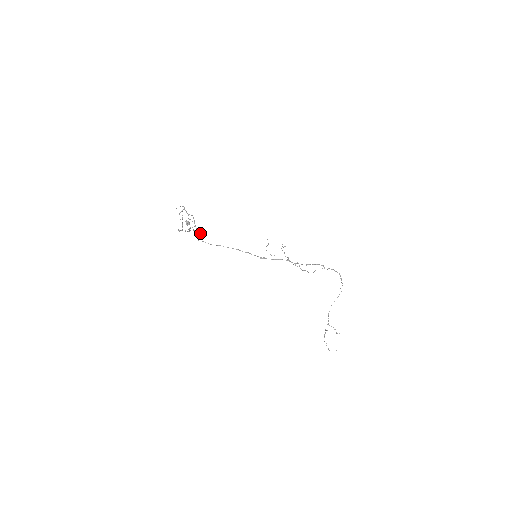
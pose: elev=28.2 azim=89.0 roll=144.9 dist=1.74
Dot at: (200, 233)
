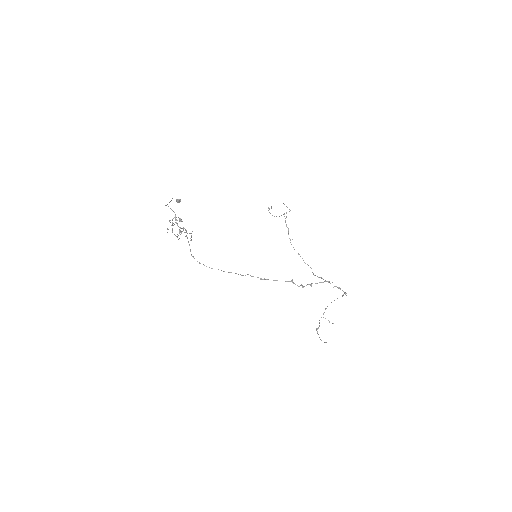
Dot at: occluded
